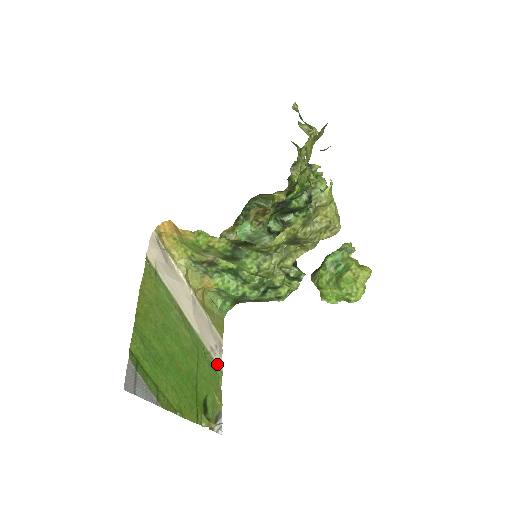
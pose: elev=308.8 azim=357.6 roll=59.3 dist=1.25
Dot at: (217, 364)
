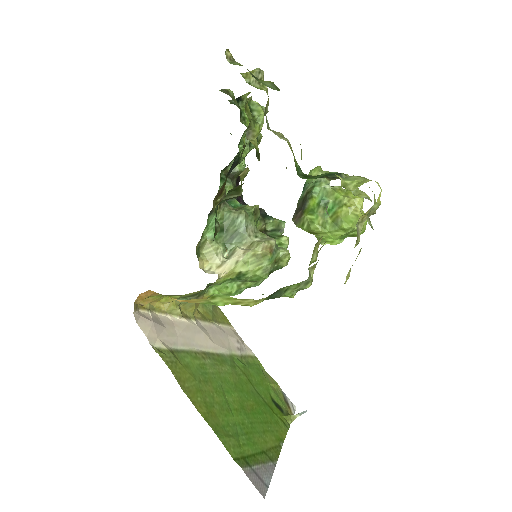
Dot at: (249, 355)
